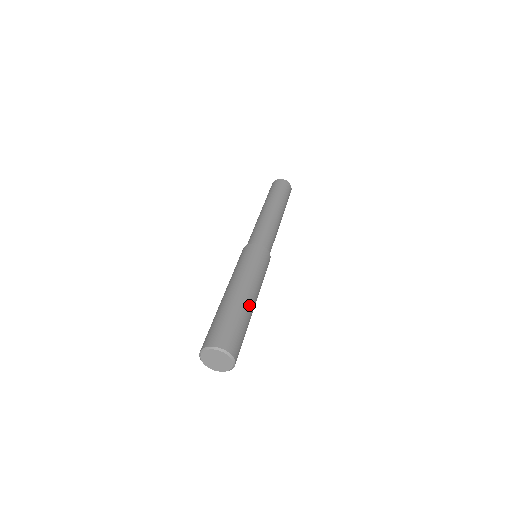
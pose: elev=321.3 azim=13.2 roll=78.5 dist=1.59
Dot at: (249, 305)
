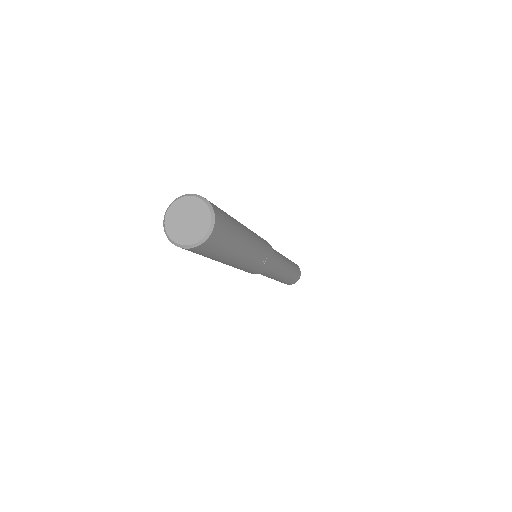
Dot at: (245, 243)
